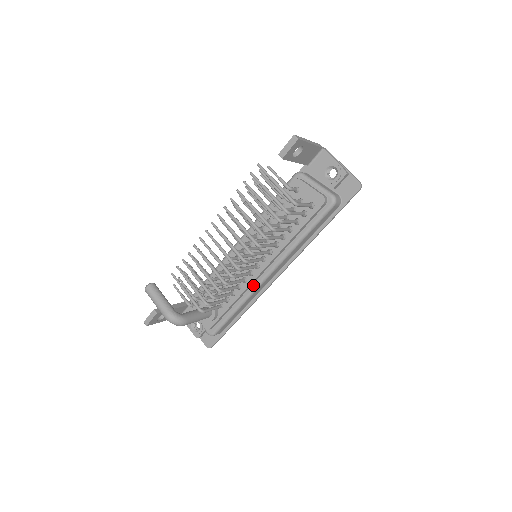
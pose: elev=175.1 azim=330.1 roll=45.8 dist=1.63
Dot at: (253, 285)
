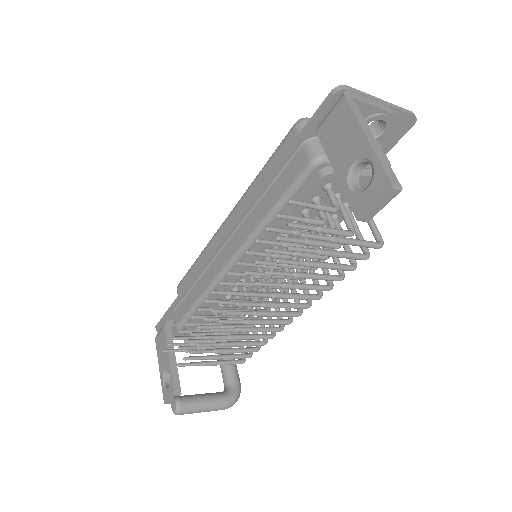
Dot at: occluded
